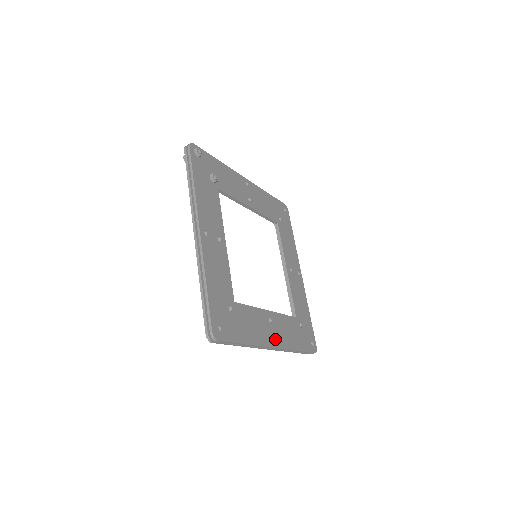
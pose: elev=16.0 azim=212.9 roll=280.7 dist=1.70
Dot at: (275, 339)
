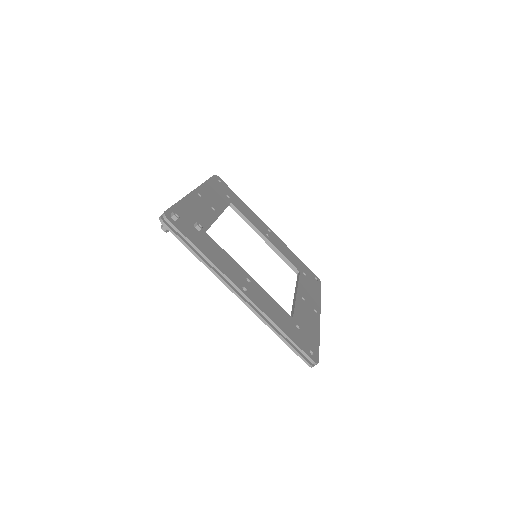
Dot at: (315, 309)
